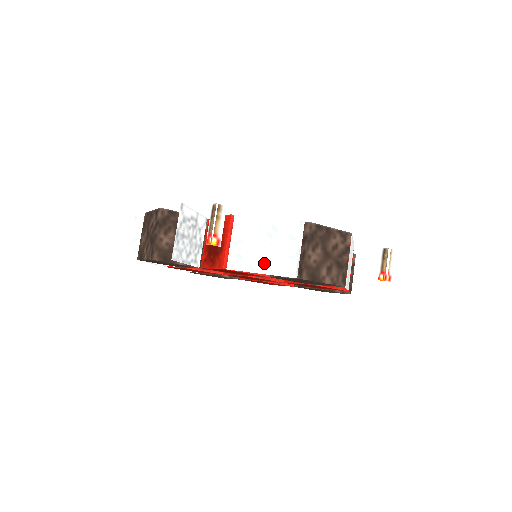
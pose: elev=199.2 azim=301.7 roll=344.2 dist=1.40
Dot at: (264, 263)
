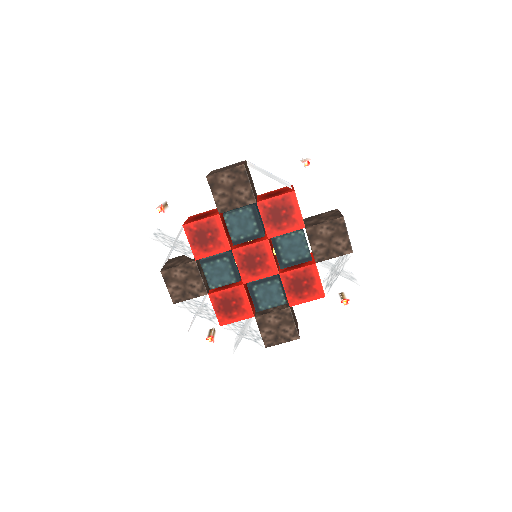
Dot at: occluded
